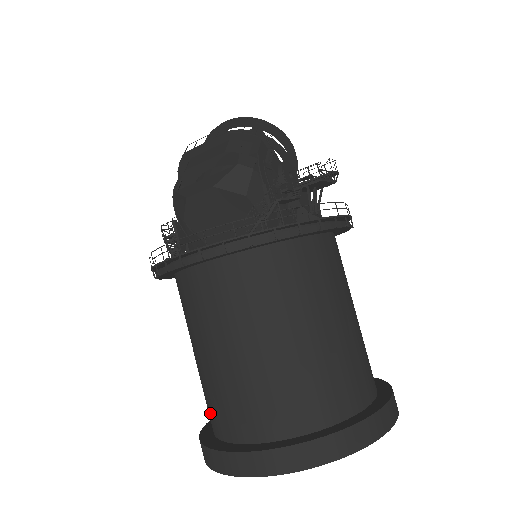
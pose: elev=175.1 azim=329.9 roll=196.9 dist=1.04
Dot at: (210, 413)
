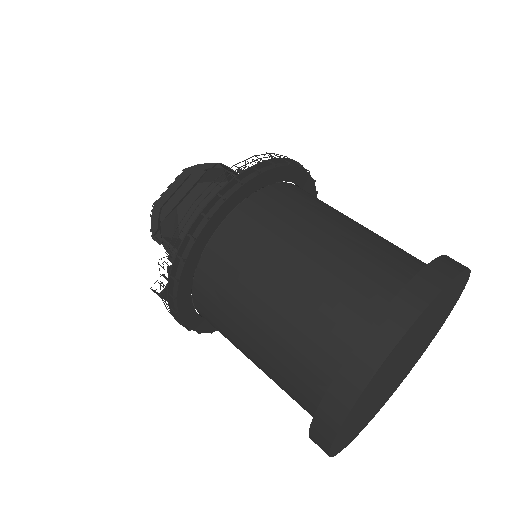
Dot at: (309, 368)
